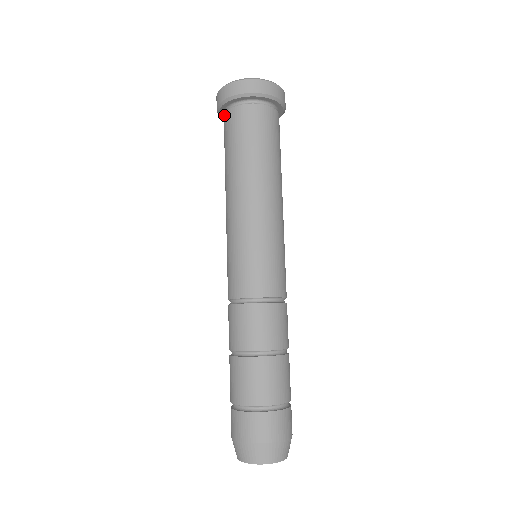
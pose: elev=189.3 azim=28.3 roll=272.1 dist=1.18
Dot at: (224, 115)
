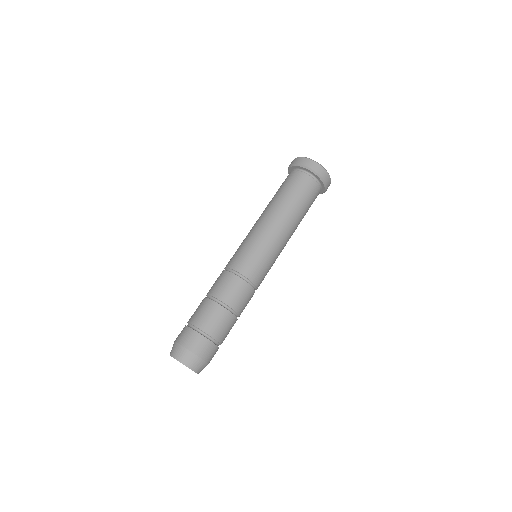
Dot at: (293, 171)
